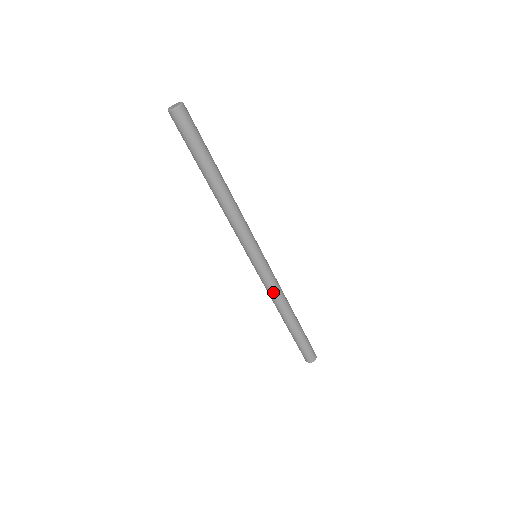
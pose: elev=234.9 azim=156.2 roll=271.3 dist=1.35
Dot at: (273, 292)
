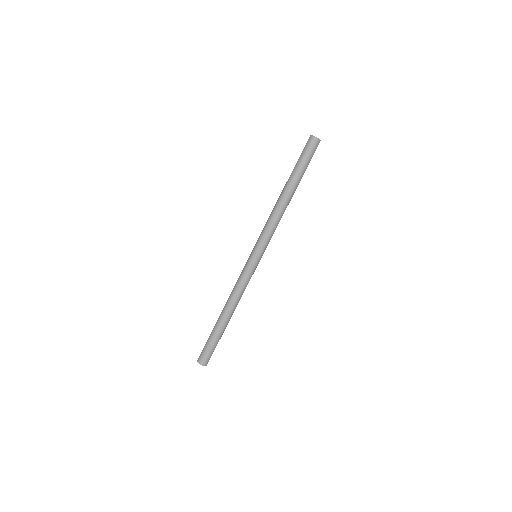
Dot at: (237, 285)
